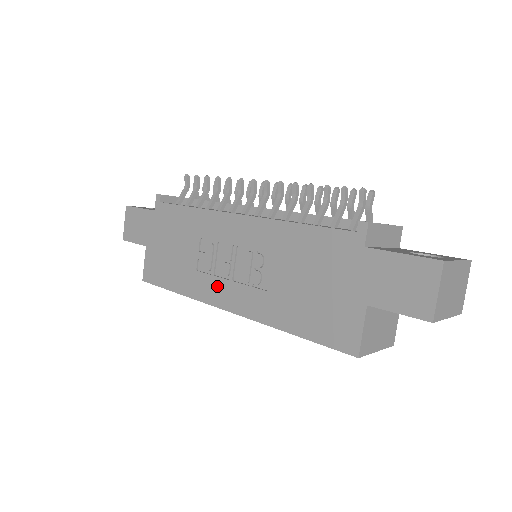
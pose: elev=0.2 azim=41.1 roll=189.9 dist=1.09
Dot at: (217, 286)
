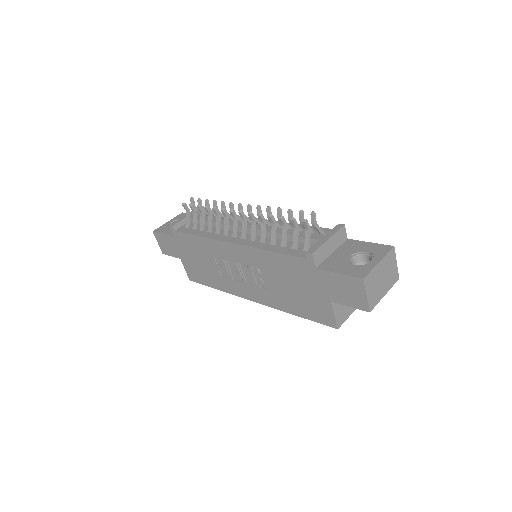
Dot at: (238, 286)
